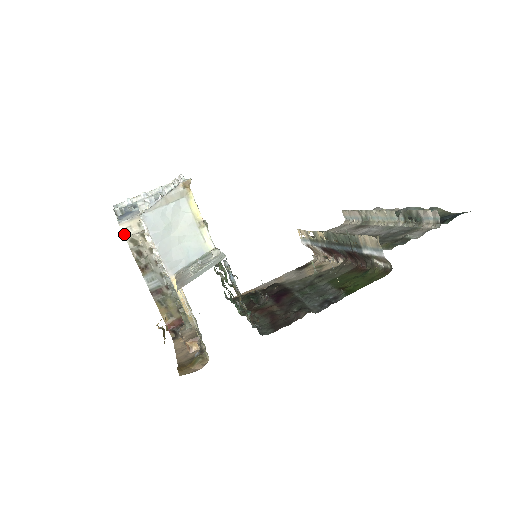
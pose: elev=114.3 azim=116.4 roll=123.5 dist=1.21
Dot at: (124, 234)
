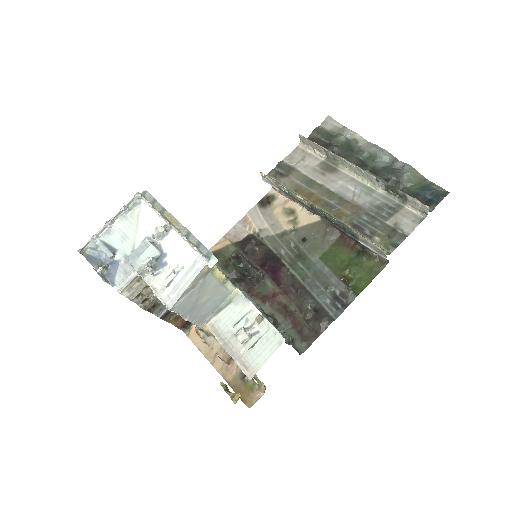
Dot at: (126, 296)
